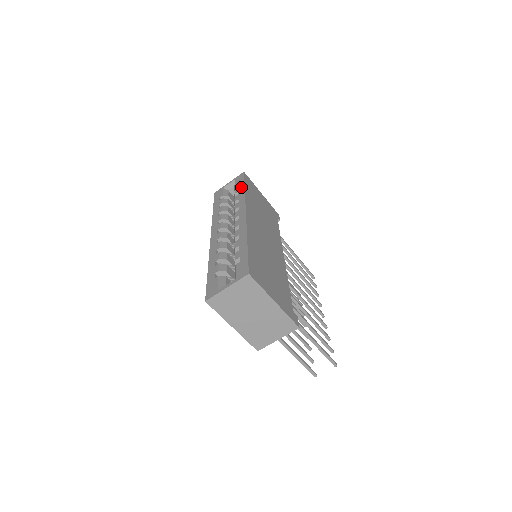
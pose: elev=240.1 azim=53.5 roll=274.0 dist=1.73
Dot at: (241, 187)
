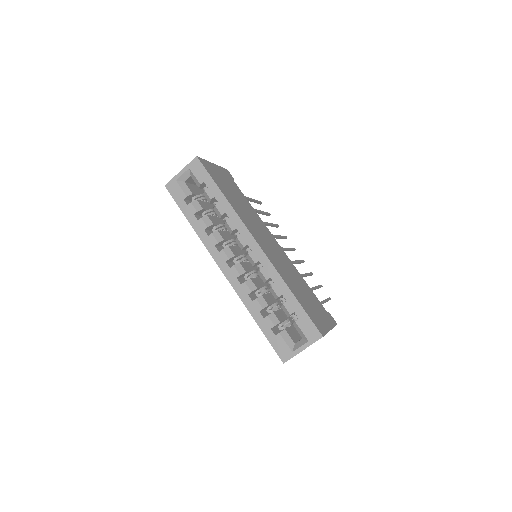
Dot at: (215, 190)
